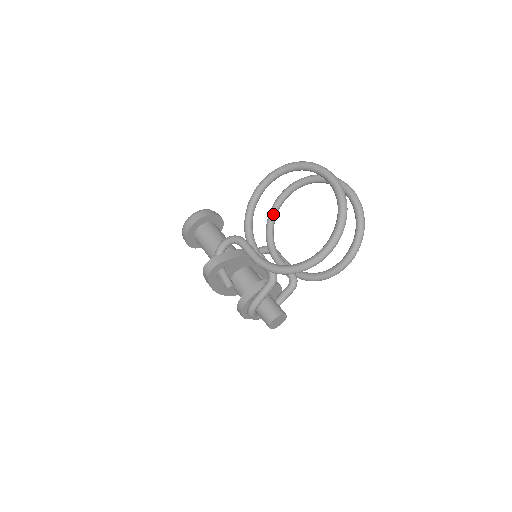
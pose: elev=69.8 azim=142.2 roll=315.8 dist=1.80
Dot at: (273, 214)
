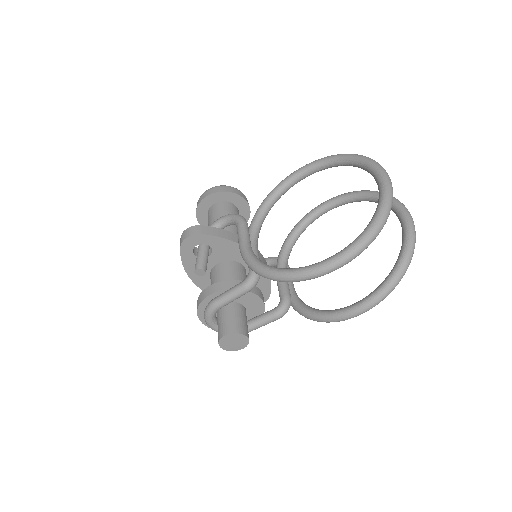
Dot at: (305, 221)
